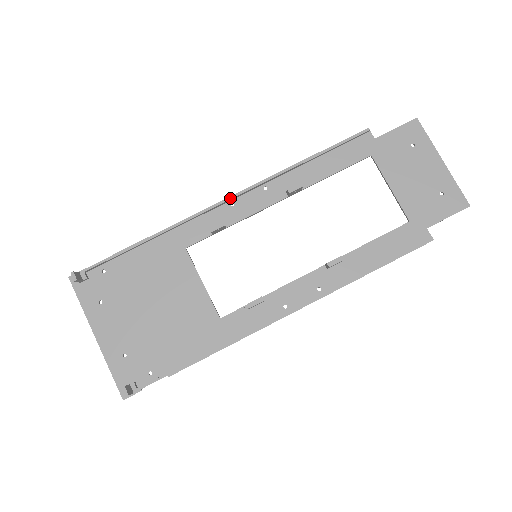
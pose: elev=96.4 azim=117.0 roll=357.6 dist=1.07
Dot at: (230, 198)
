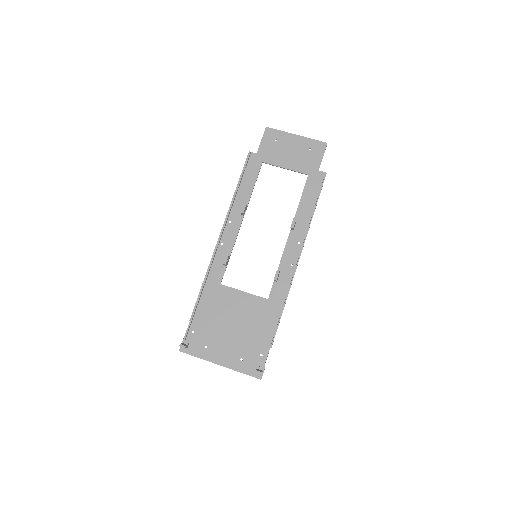
Dot at: (218, 242)
